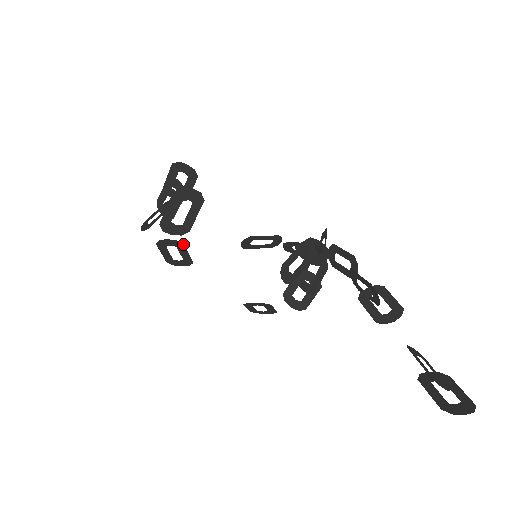
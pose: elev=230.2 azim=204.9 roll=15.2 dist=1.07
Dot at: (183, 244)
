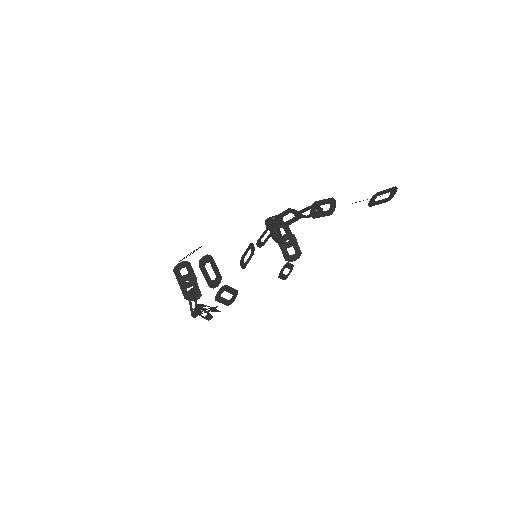
Dot at: (226, 285)
